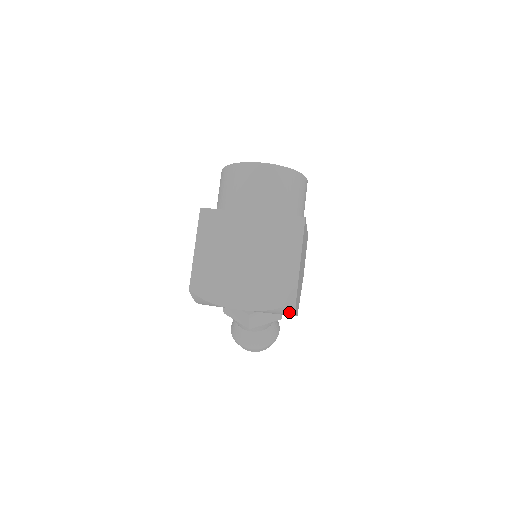
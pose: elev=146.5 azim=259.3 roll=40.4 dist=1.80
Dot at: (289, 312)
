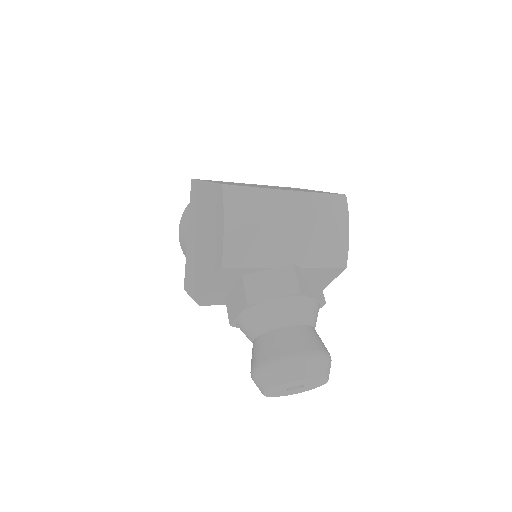
Dot at: (343, 219)
